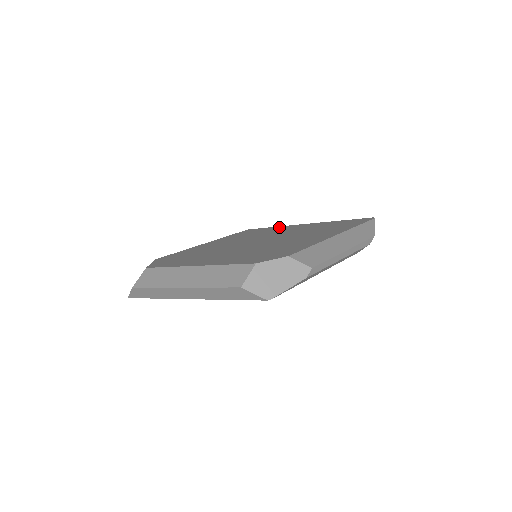
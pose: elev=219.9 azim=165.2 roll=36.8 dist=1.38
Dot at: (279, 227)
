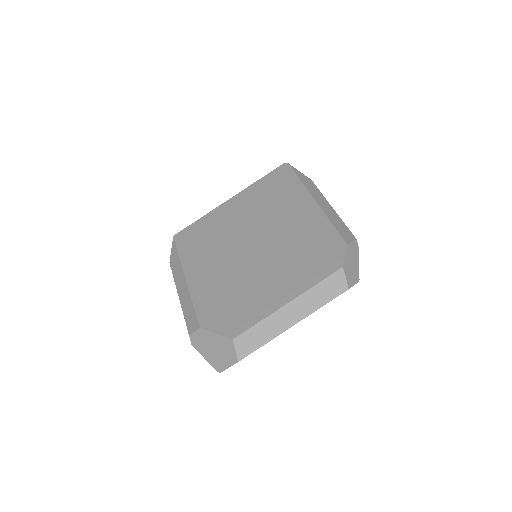
Dot at: (210, 217)
